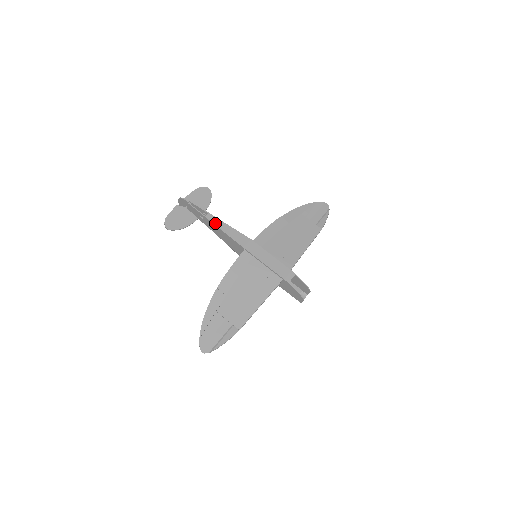
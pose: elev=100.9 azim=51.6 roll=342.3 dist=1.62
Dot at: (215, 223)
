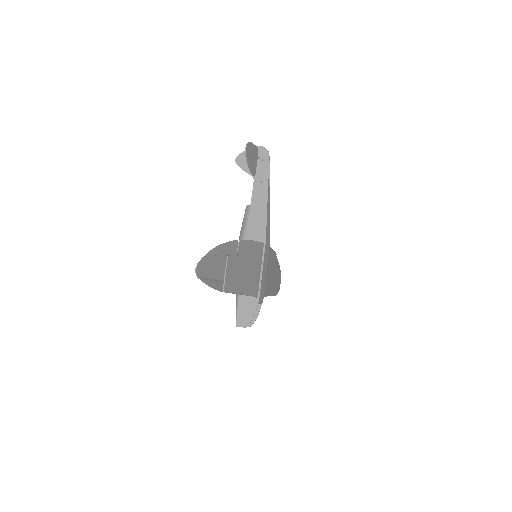
Dot at: (268, 199)
